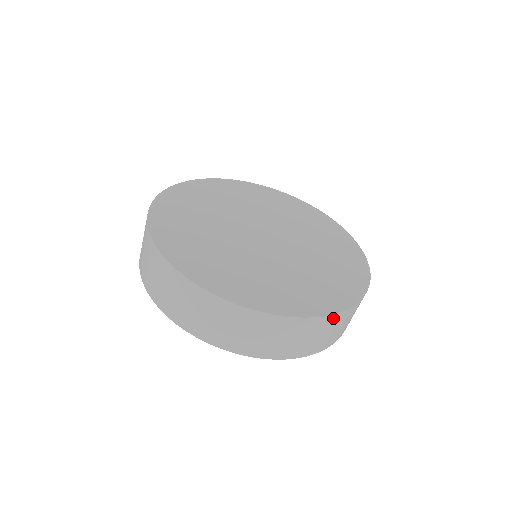
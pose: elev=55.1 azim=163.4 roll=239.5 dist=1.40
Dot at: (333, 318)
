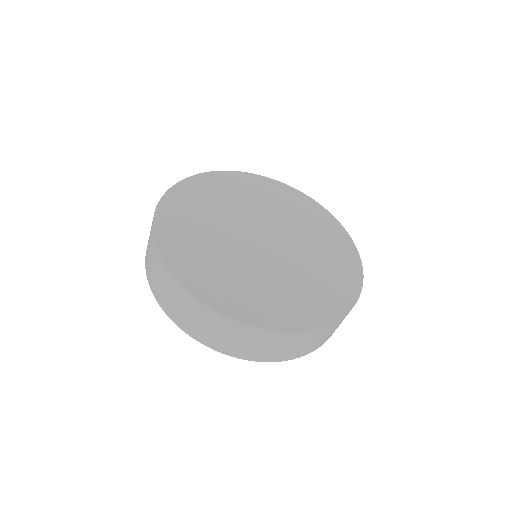
Dot at: (248, 329)
